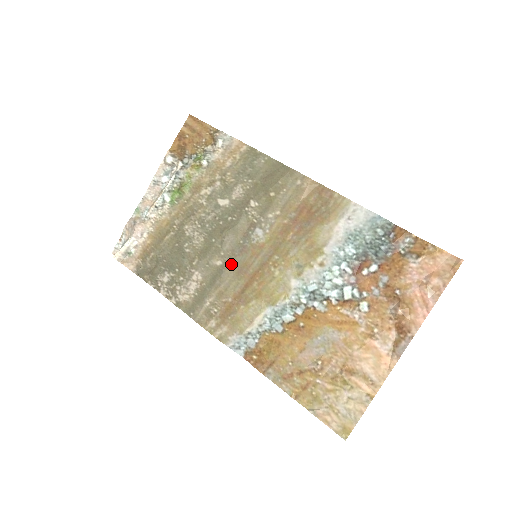
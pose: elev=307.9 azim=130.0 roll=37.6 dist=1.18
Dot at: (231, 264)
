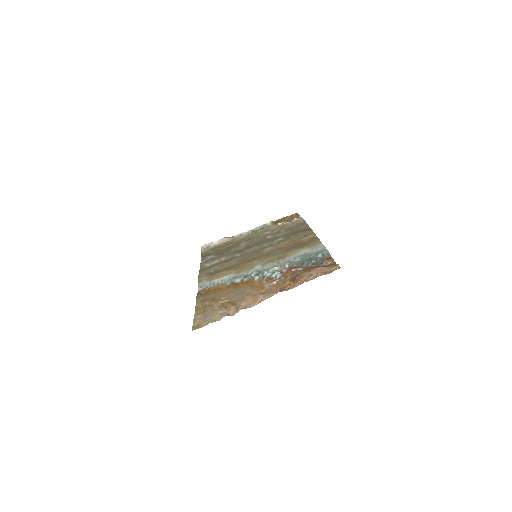
Dot at: (242, 257)
